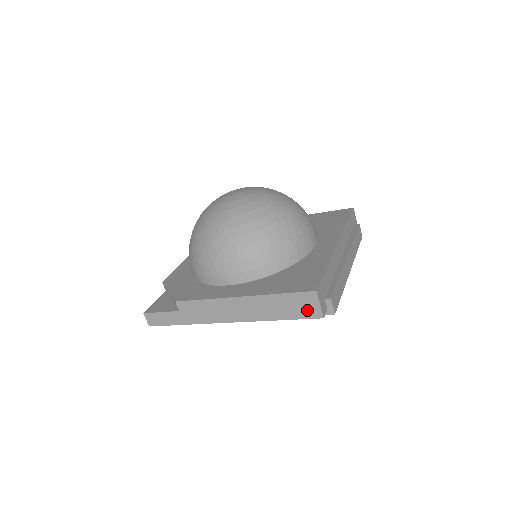
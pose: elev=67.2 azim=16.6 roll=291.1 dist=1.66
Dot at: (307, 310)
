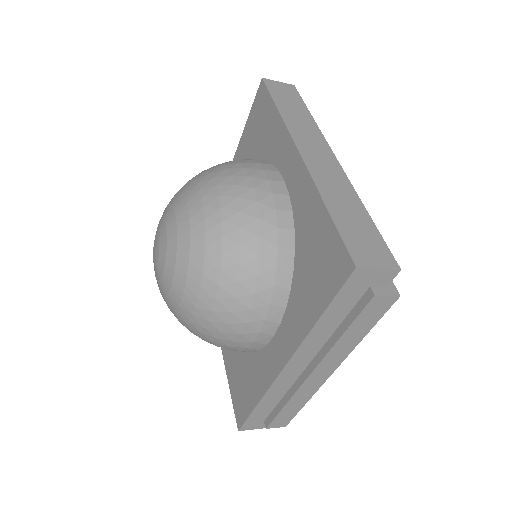
Dot at: occluded
